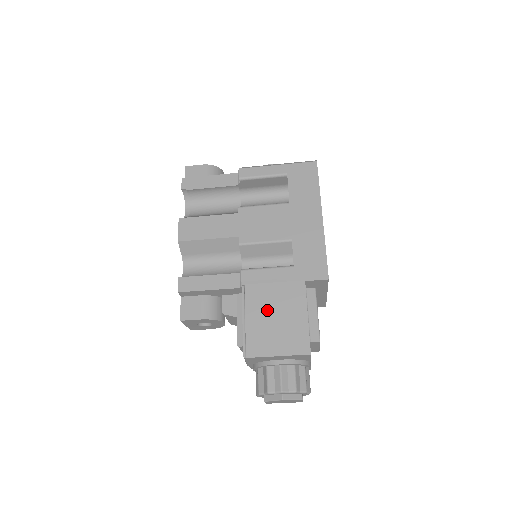
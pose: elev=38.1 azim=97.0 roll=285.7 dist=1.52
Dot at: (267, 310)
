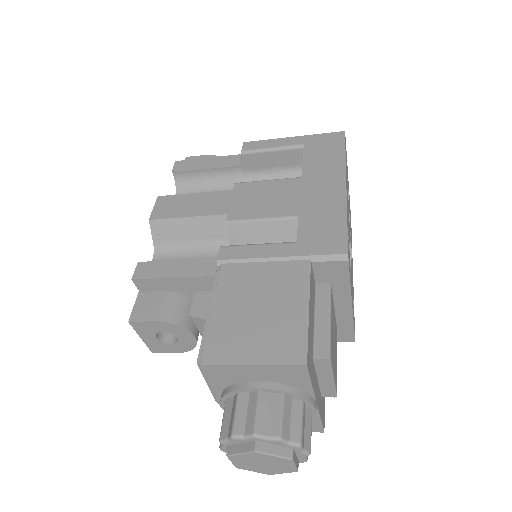
Dot at: (247, 297)
